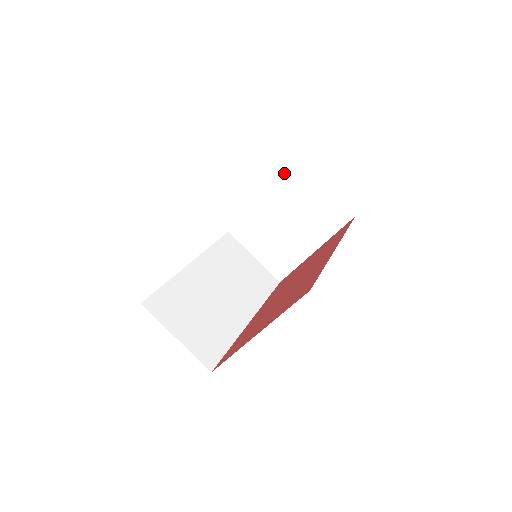
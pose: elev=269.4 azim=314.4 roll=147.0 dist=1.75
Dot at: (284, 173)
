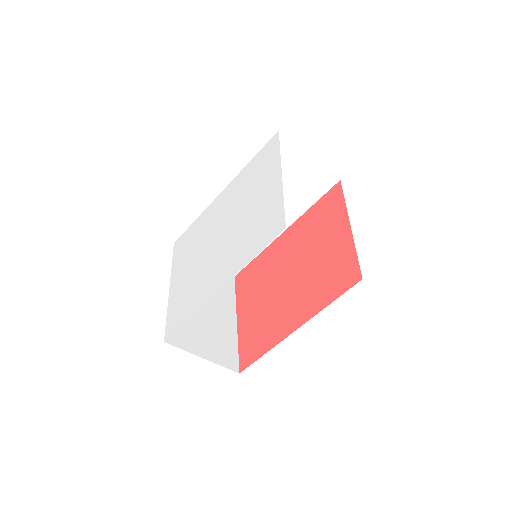
Dot at: occluded
